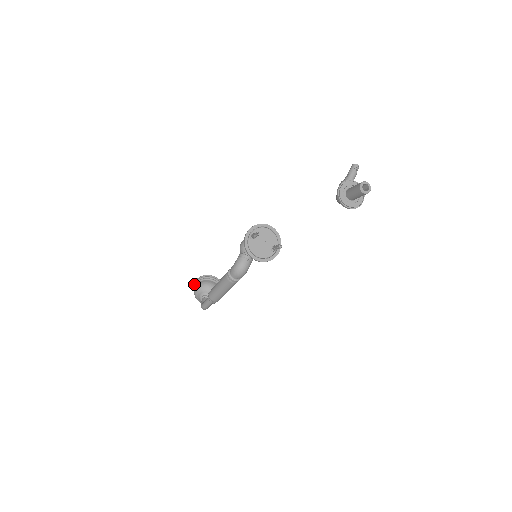
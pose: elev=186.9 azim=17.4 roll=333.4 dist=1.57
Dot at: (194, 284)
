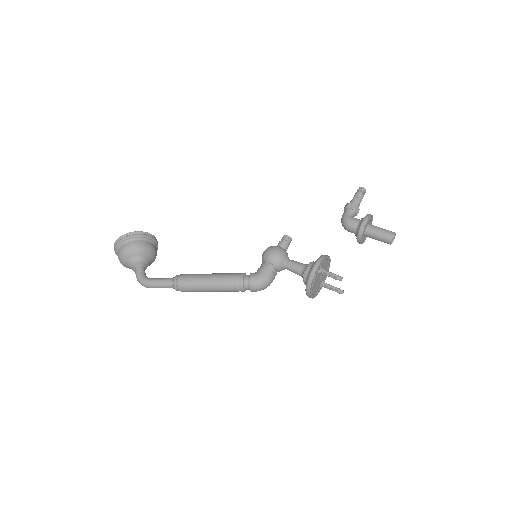
Dot at: (124, 239)
